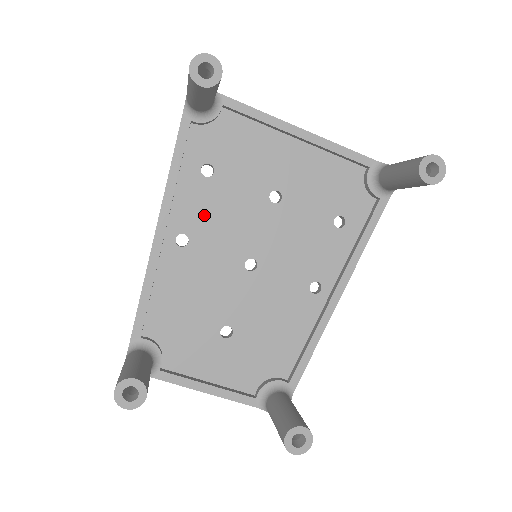
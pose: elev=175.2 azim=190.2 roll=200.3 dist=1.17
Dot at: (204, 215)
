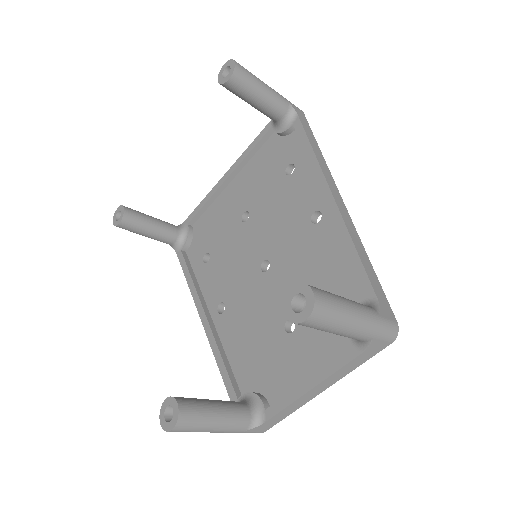
Dot at: (221, 280)
